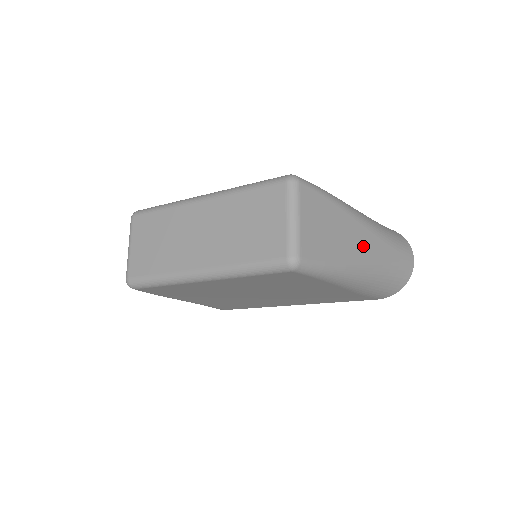
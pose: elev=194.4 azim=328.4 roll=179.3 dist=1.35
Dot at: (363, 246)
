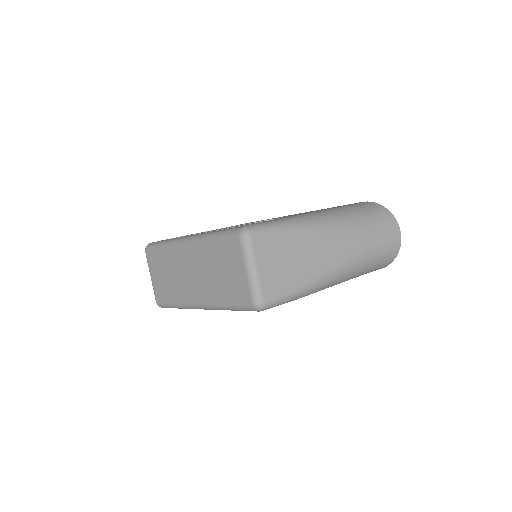
Dot at: (333, 255)
